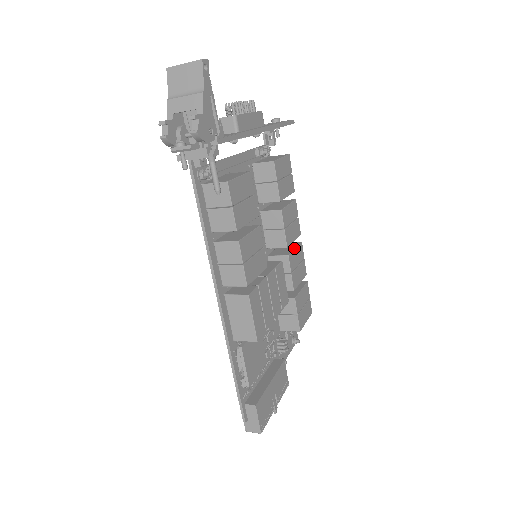
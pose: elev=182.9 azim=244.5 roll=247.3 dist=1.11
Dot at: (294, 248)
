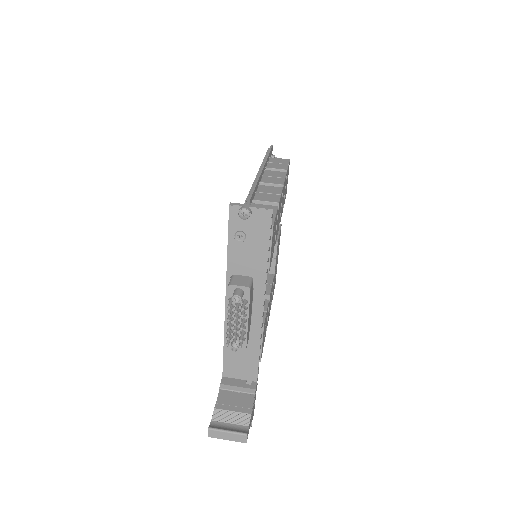
Dot at: occluded
